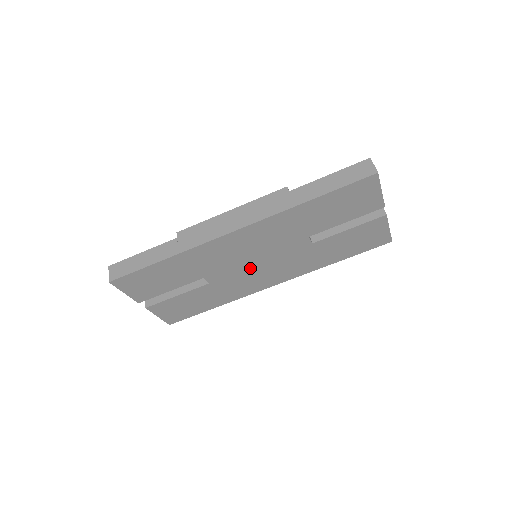
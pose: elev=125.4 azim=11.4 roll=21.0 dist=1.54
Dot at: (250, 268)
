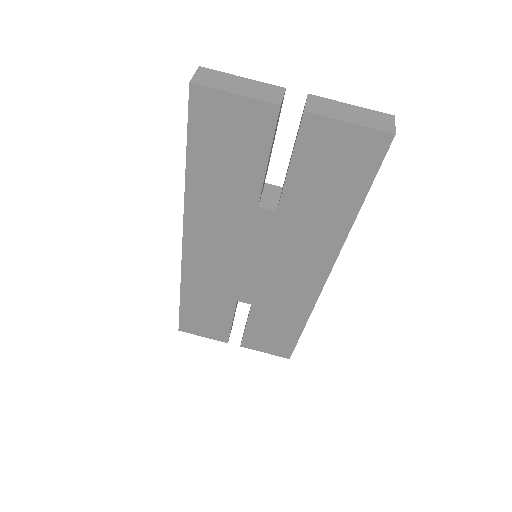
Dot at: (262, 273)
